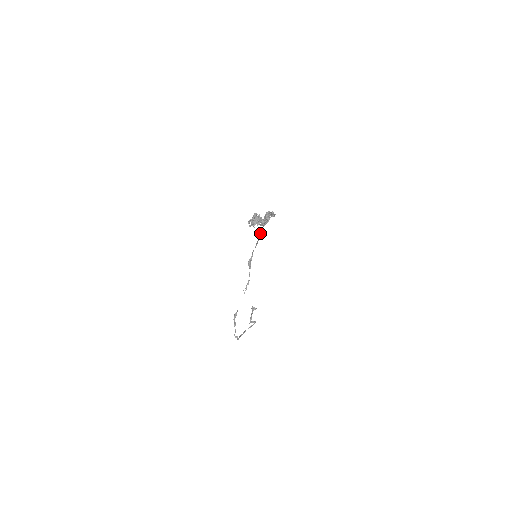
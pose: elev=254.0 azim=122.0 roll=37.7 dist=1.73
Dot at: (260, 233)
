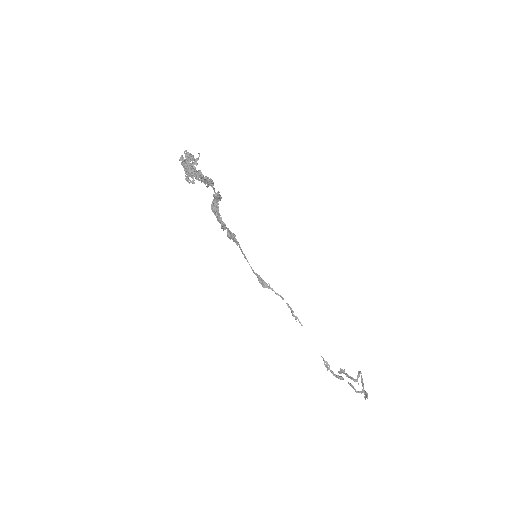
Dot at: (232, 238)
